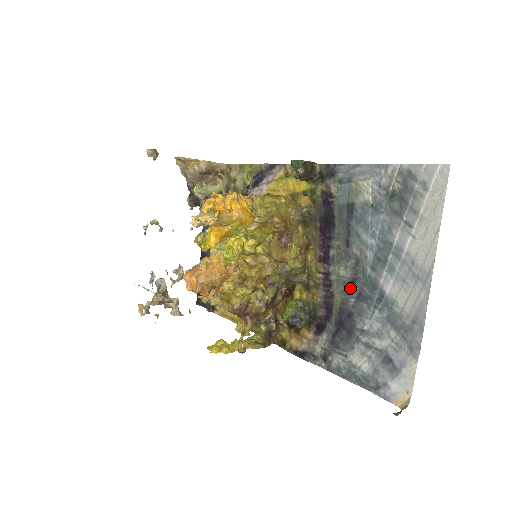
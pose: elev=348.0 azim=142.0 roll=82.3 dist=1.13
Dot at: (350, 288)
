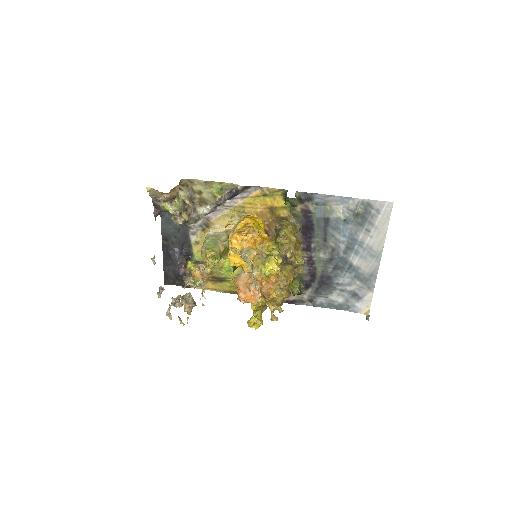
Dot at: (329, 264)
